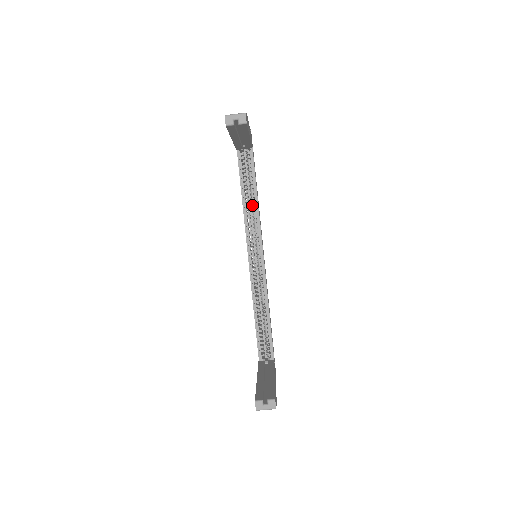
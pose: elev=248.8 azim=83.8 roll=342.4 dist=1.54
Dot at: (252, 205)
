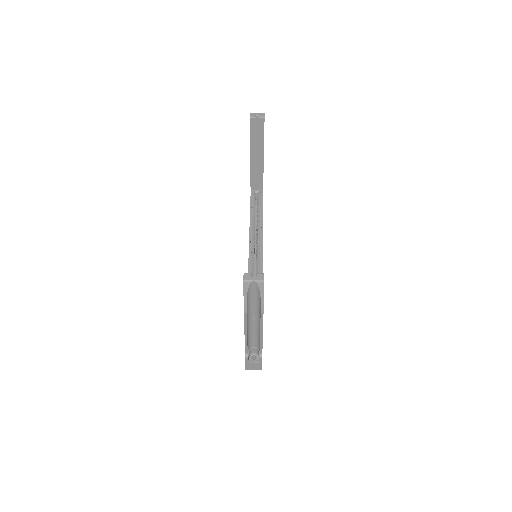
Dot at: (257, 226)
